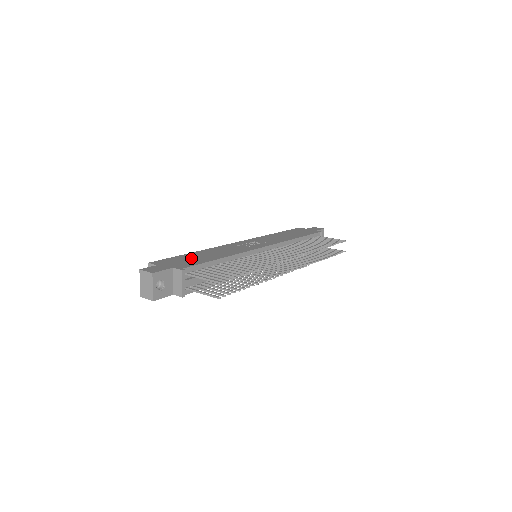
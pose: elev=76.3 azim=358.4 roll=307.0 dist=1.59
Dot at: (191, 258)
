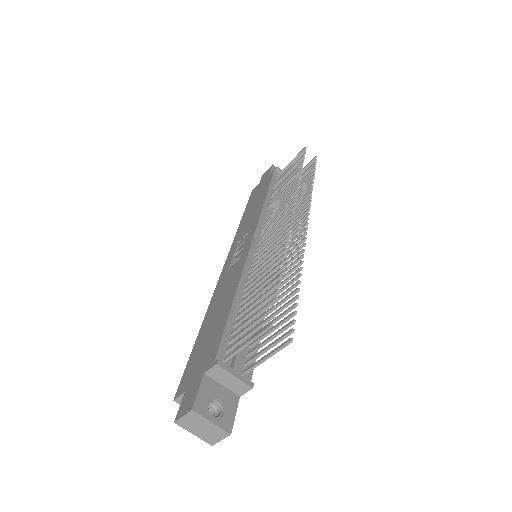
Dot at: (206, 338)
